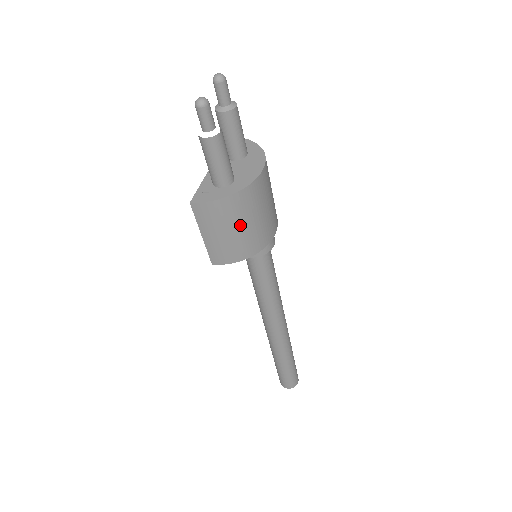
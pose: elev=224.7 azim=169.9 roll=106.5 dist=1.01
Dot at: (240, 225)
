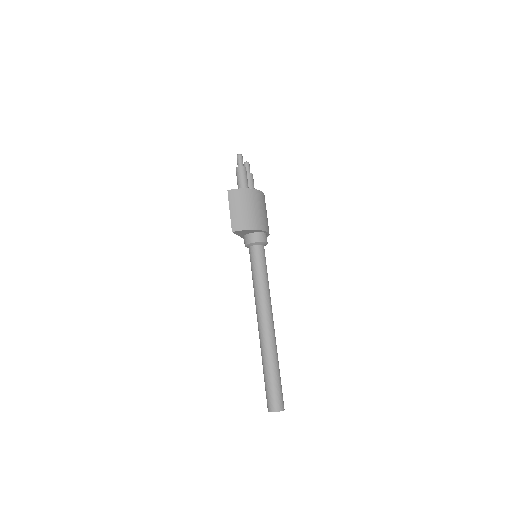
Dot at: (250, 207)
